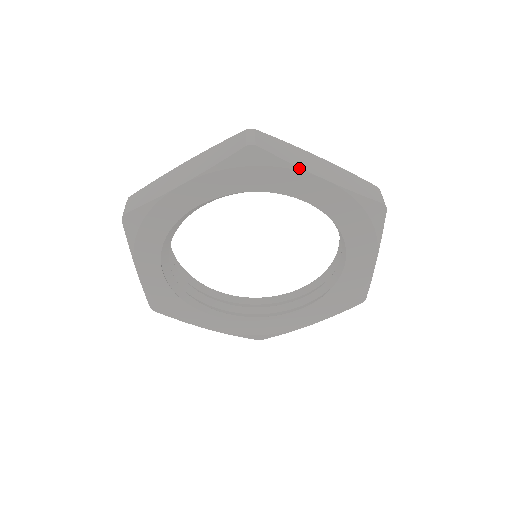
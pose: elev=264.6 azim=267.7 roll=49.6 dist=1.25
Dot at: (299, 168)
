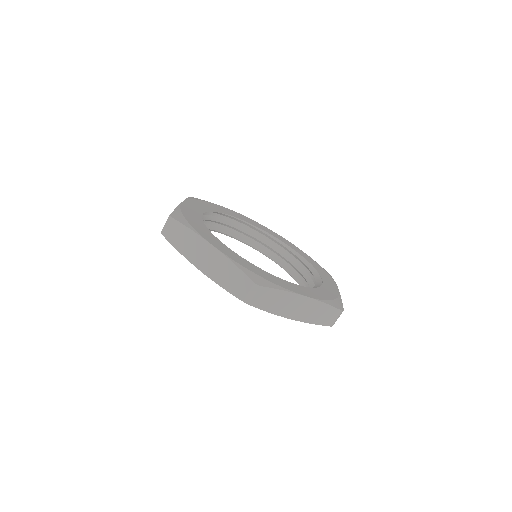
Dot at: (275, 314)
